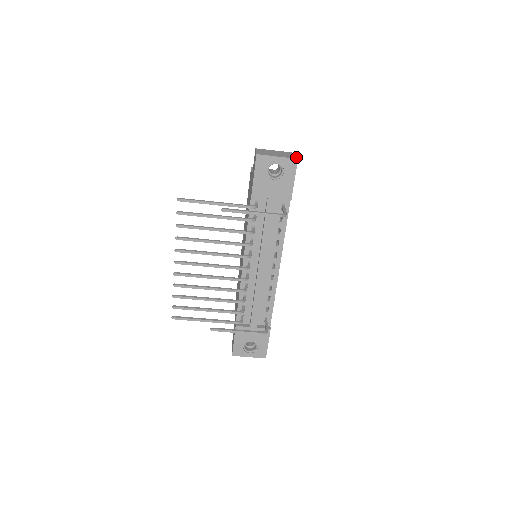
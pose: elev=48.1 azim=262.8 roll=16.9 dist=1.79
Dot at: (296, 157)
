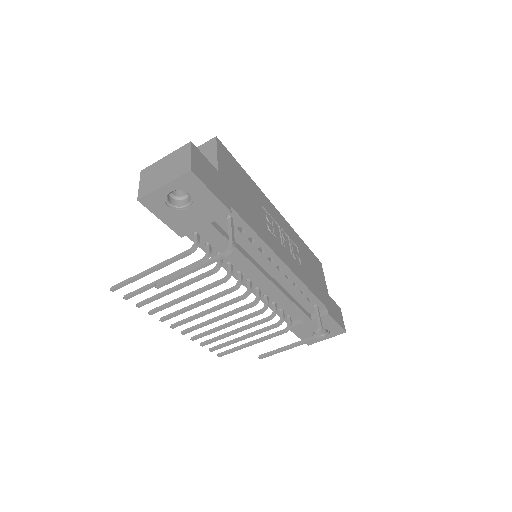
Dot at: (188, 165)
